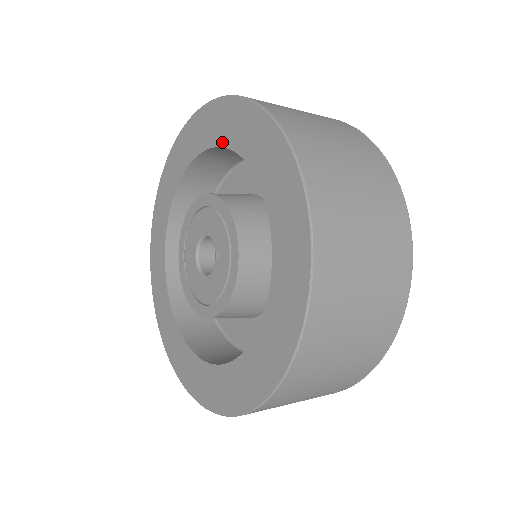
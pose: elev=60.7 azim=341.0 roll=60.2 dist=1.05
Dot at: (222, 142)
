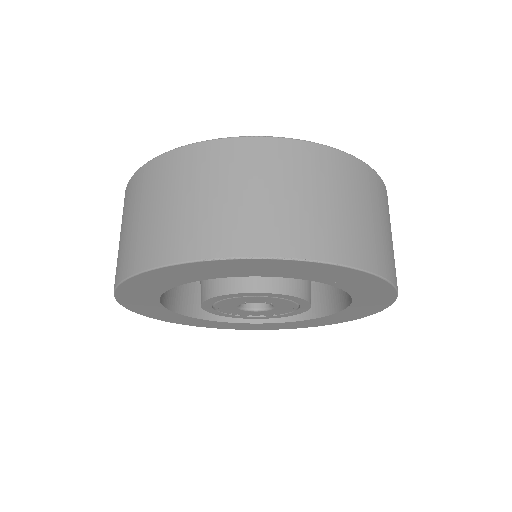
Dot at: (345, 289)
